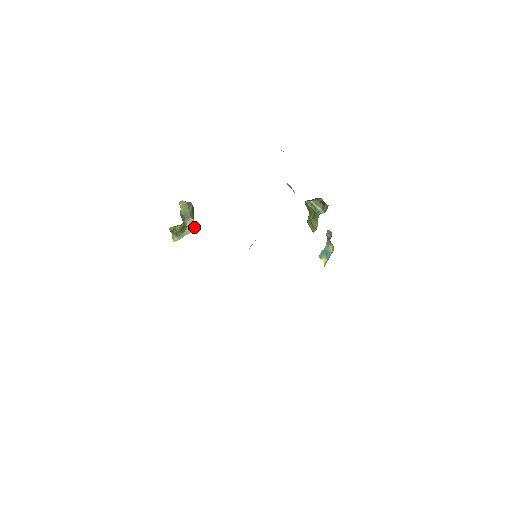
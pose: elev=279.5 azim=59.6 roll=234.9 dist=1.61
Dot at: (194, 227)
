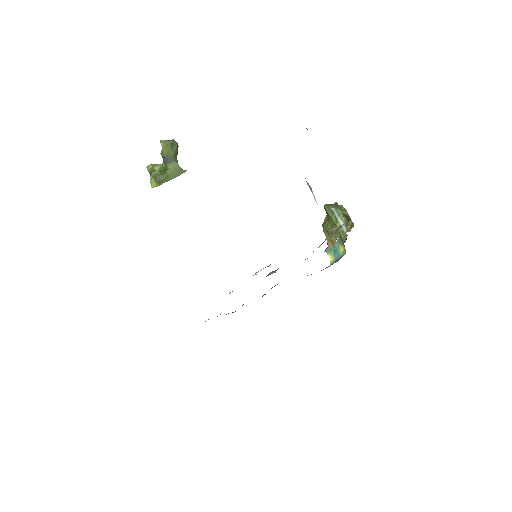
Dot at: (178, 172)
